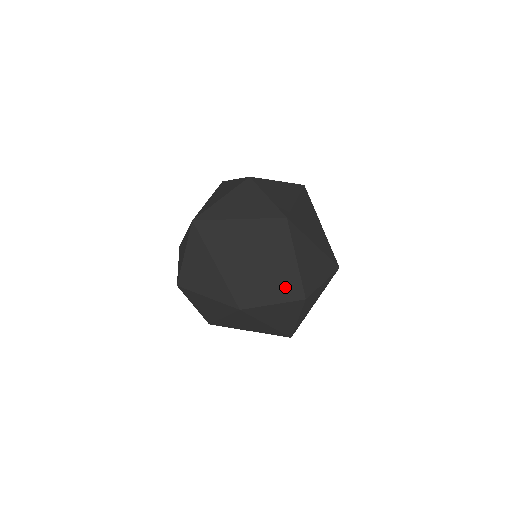
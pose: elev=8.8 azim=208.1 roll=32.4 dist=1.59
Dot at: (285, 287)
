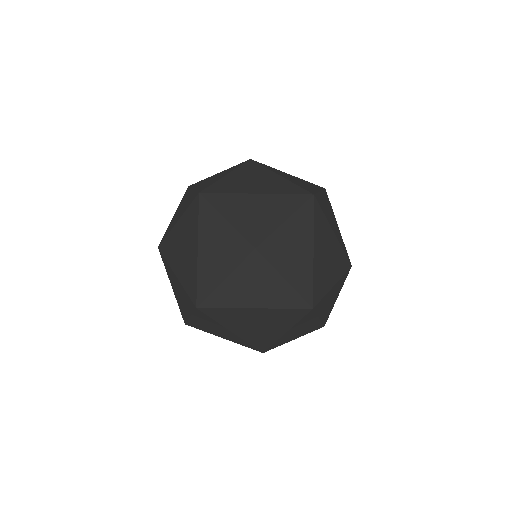
Dot at: (306, 331)
